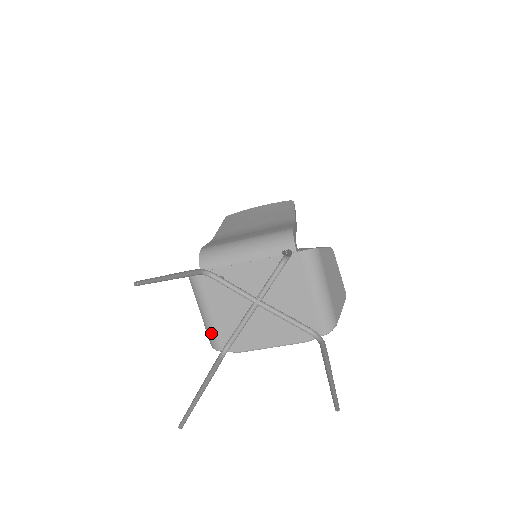
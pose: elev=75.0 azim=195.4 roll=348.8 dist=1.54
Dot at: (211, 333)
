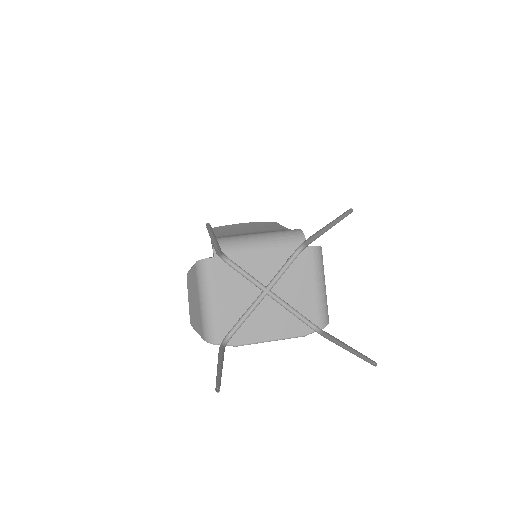
Dot at: (211, 324)
